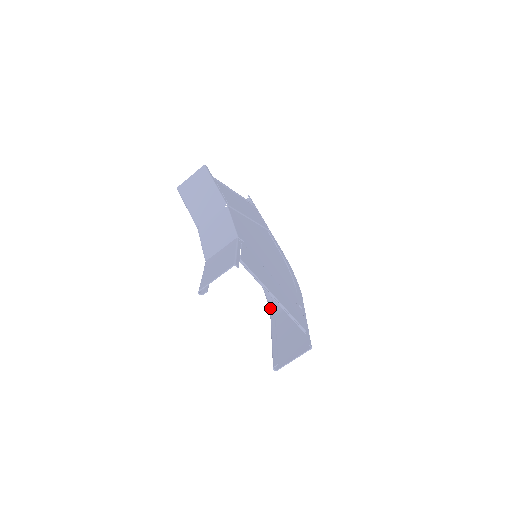
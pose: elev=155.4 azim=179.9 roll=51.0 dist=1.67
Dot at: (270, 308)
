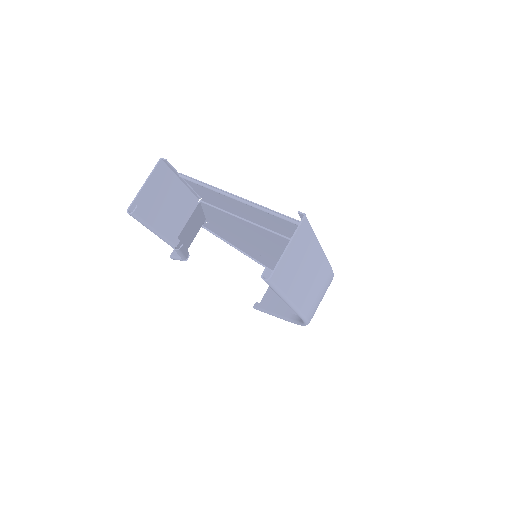
Dot at: occluded
